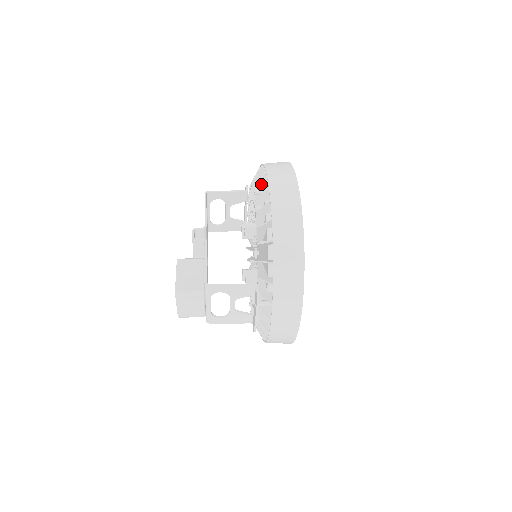
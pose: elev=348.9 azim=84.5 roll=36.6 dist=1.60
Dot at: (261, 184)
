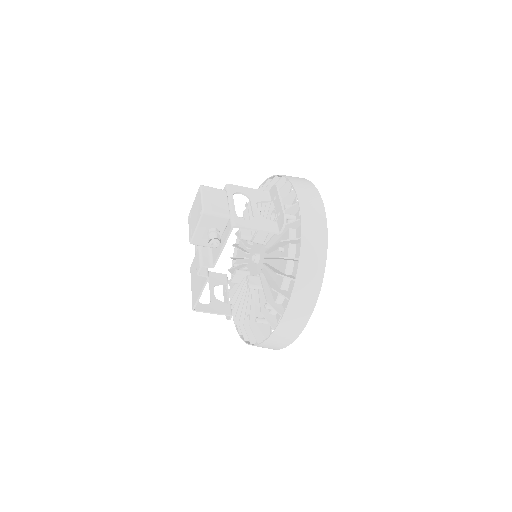
Dot at: occluded
